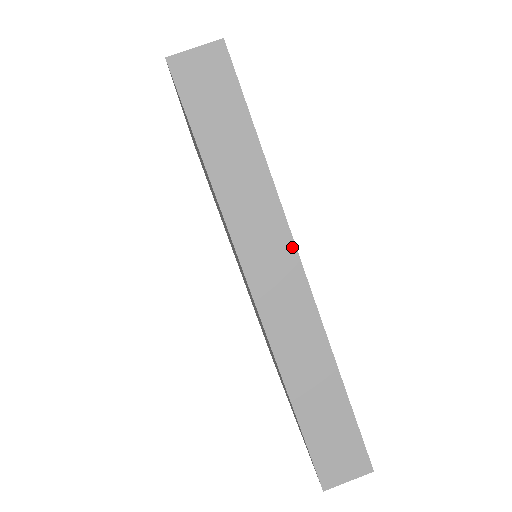
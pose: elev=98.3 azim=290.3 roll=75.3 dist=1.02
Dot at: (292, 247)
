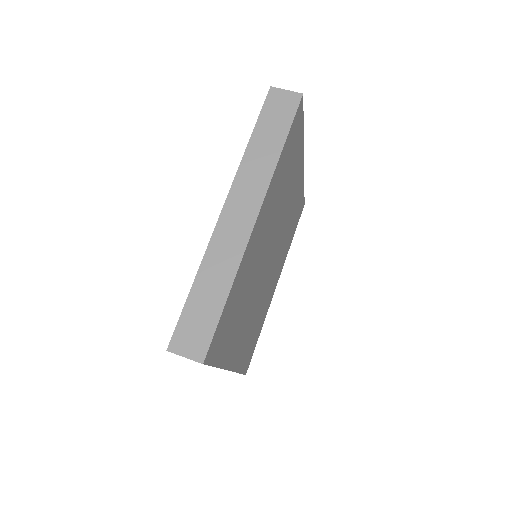
Dot at: (260, 203)
